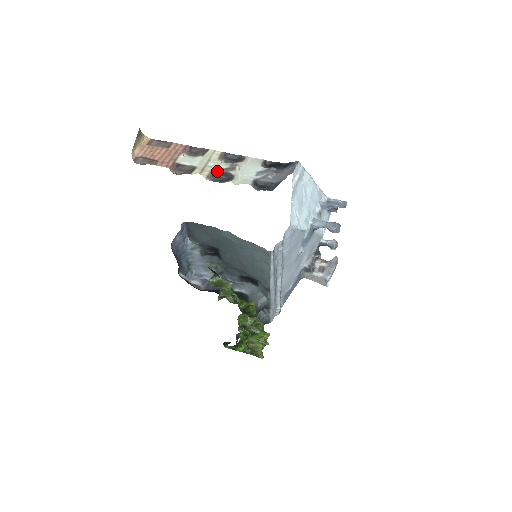
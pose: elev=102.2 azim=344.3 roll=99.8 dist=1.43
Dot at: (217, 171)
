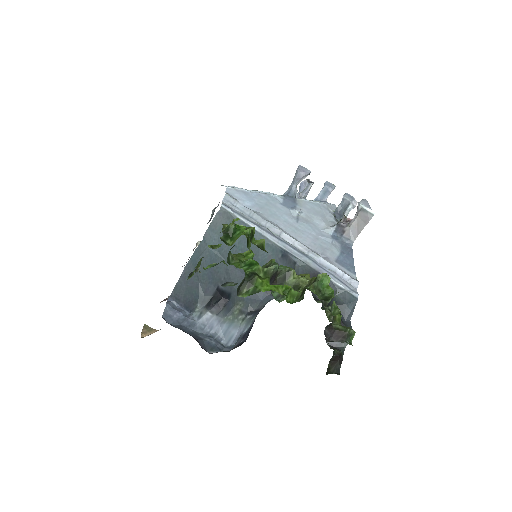
Dot at: occluded
